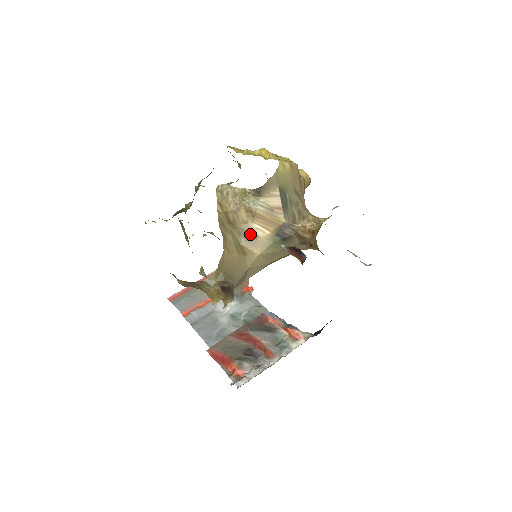
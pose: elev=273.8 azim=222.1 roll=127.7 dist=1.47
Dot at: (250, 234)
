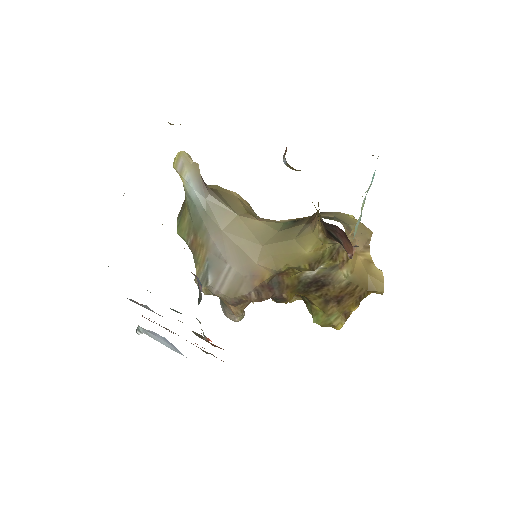
Dot at: occluded
